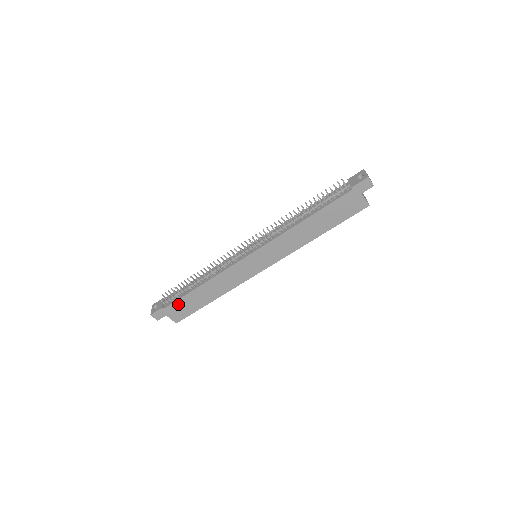
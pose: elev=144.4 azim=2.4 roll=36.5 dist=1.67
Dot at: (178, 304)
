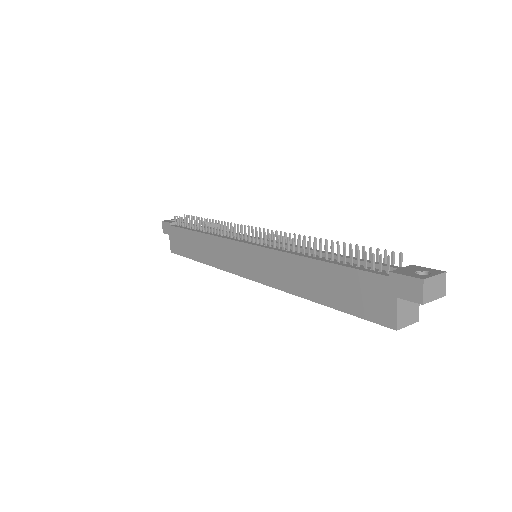
Dot at: (179, 233)
